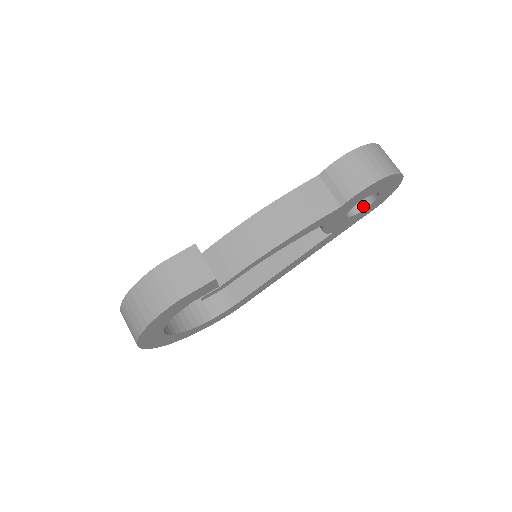
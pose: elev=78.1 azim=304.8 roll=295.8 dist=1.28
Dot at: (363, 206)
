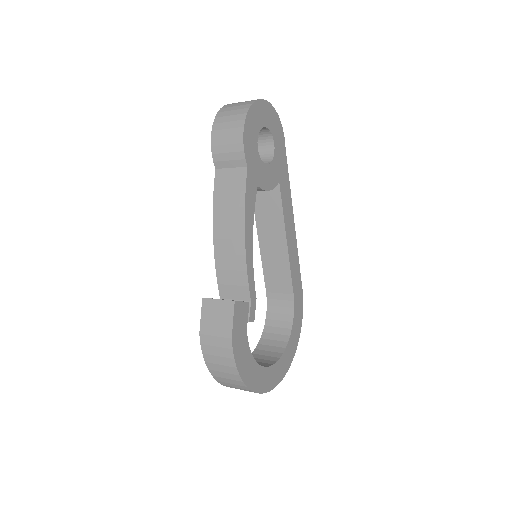
Dot at: (271, 145)
